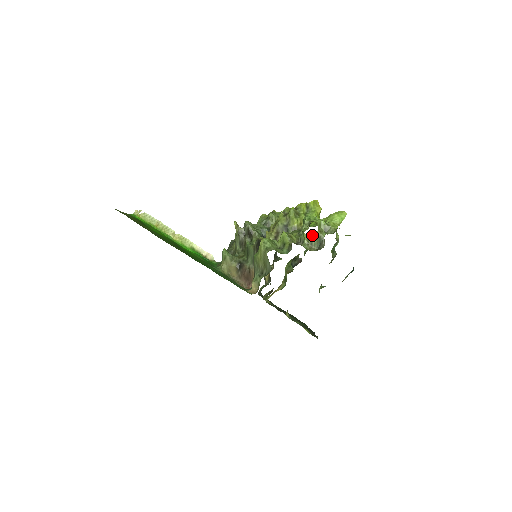
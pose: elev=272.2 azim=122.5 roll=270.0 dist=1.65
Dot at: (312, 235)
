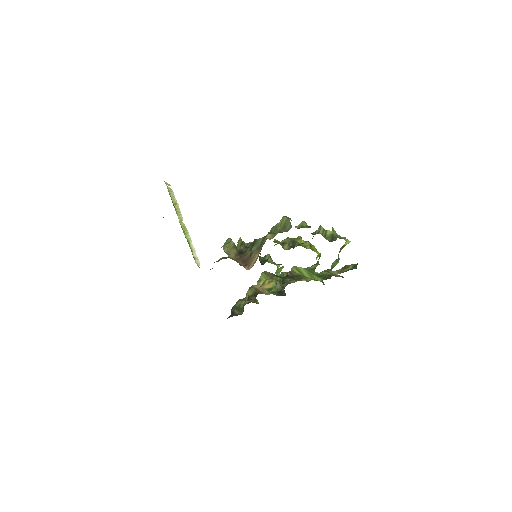
Dot at: (327, 230)
